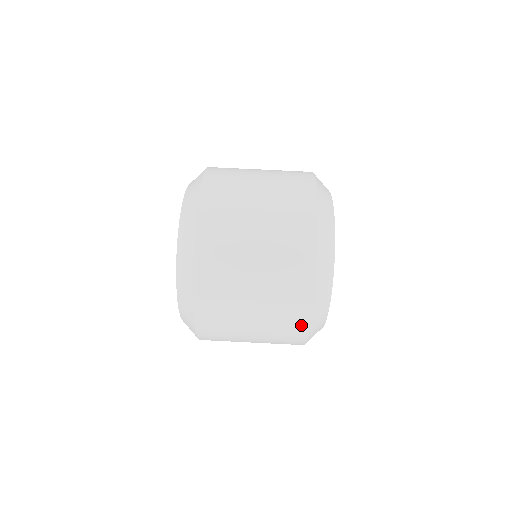
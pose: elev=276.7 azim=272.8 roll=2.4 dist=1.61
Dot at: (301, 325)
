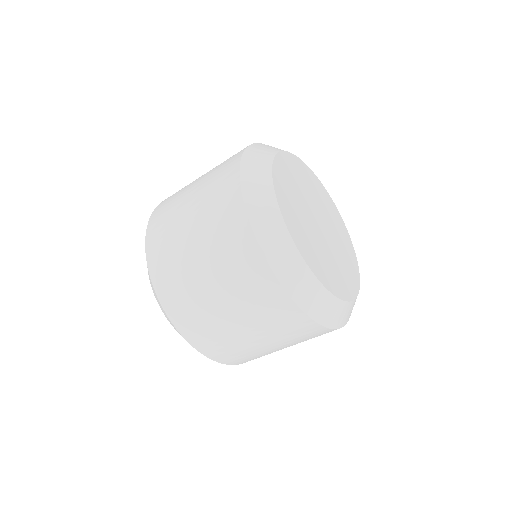
Dot at: occluded
